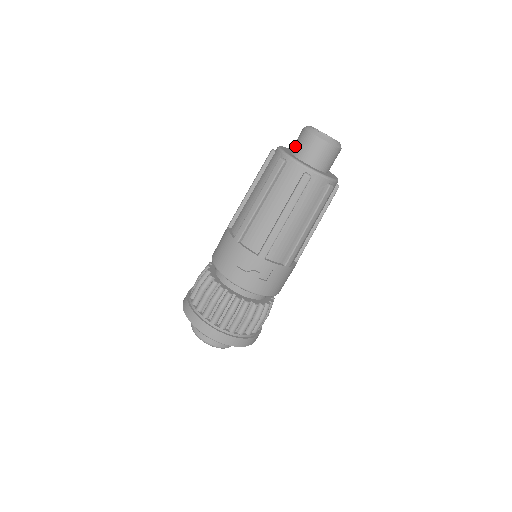
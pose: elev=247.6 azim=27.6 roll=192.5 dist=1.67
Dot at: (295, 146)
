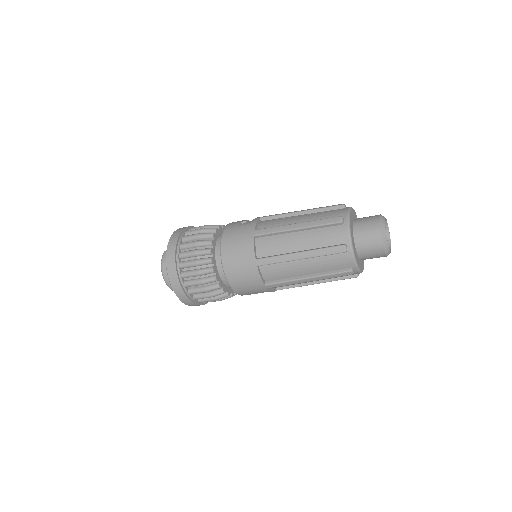
Dot at: (364, 249)
